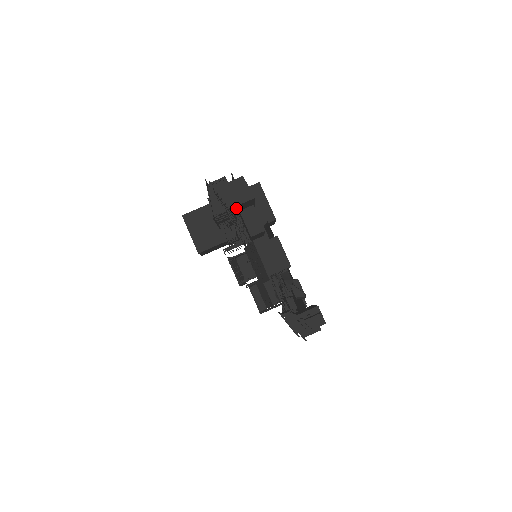
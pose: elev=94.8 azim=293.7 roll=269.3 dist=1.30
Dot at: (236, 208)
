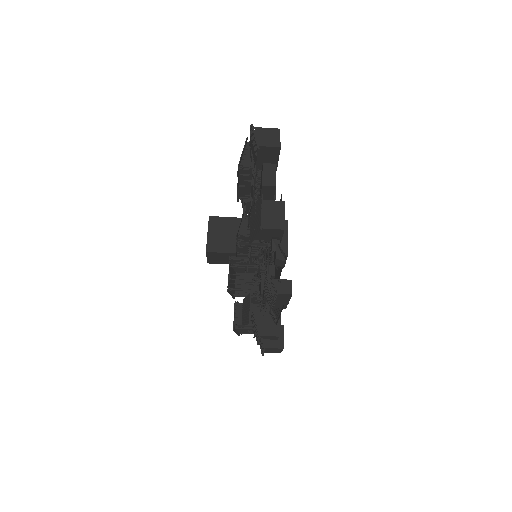
Dot at: (262, 152)
